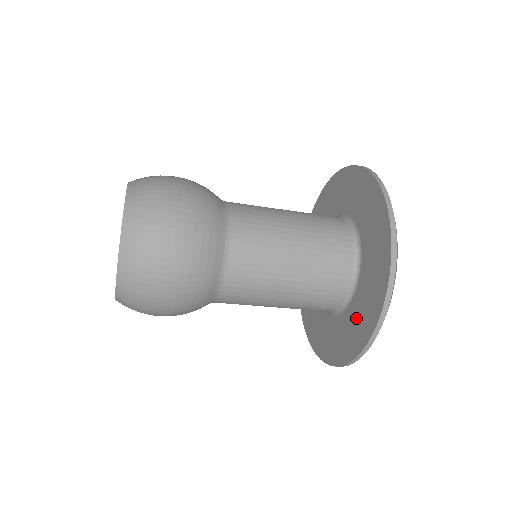
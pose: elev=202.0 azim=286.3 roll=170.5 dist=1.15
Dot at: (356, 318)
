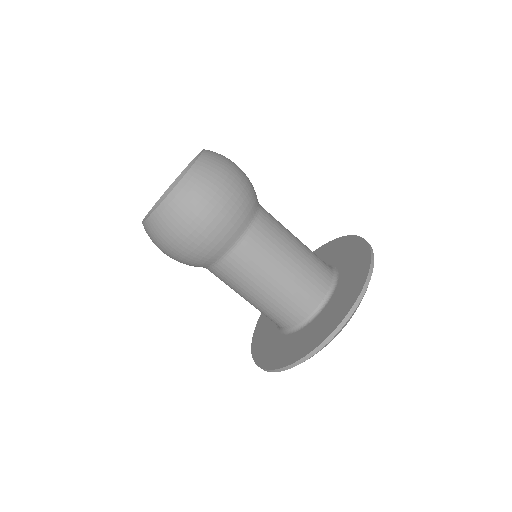
Dot at: (319, 325)
